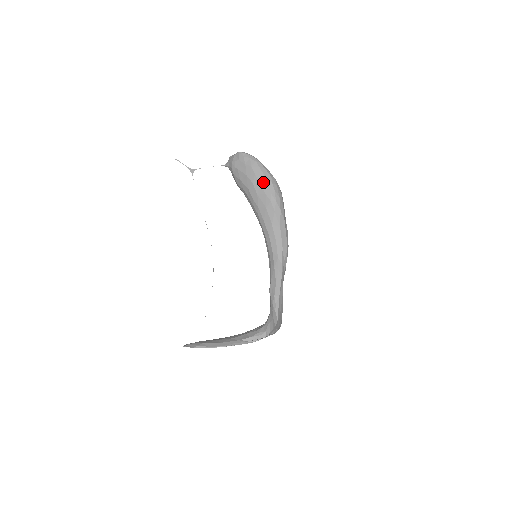
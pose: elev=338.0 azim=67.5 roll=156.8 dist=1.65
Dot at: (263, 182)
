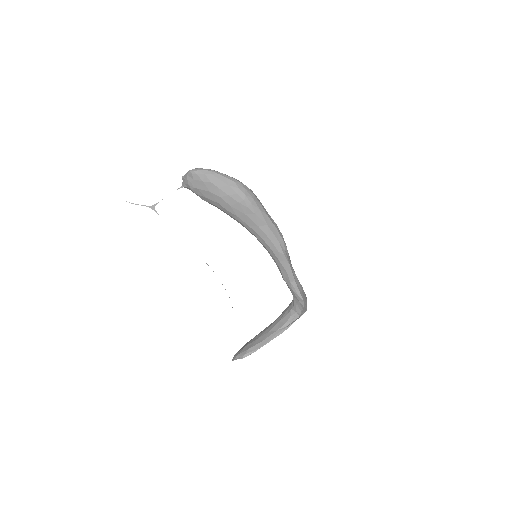
Dot at: (230, 192)
